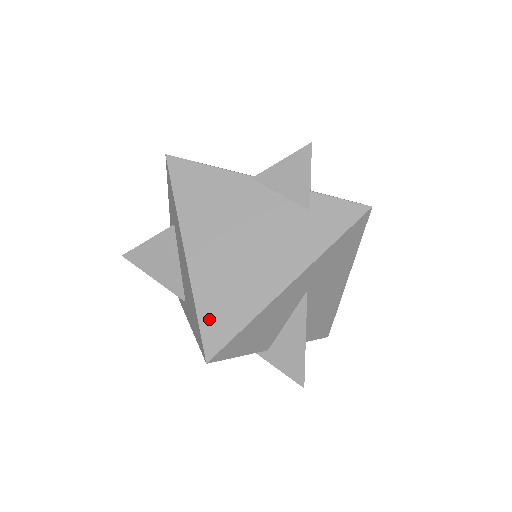
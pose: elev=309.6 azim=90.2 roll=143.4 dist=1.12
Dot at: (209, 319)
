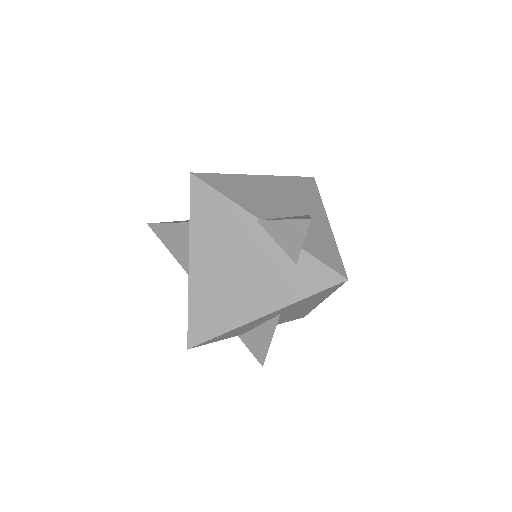
Dot at: (196, 320)
